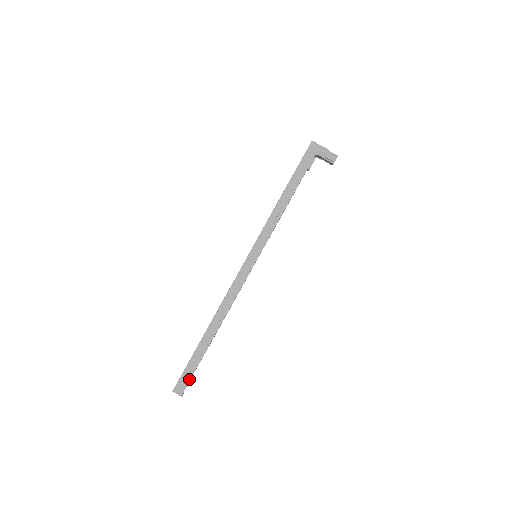
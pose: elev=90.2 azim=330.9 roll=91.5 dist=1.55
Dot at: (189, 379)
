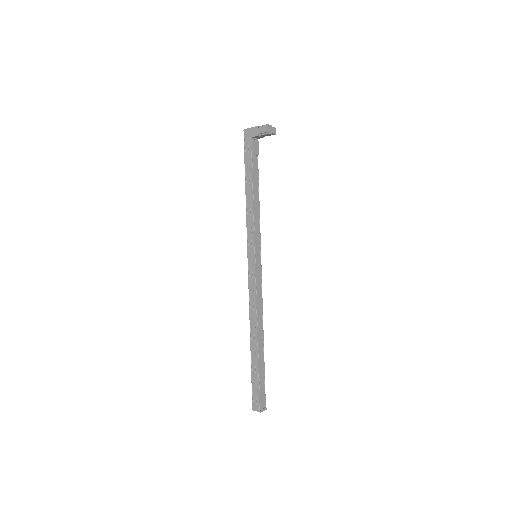
Dot at: (258, 394)
